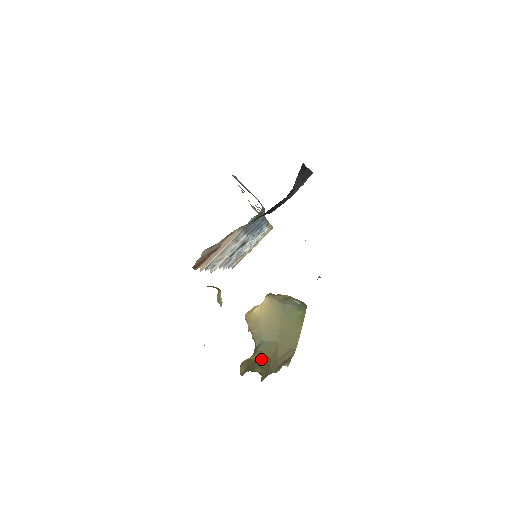
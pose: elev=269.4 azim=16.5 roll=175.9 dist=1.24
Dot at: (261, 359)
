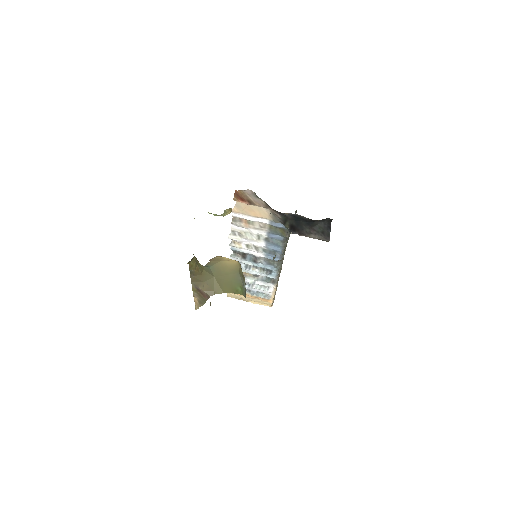
Dot at: (200, 265)
